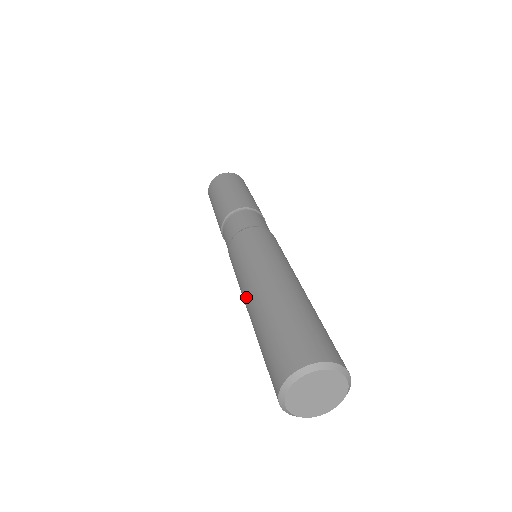
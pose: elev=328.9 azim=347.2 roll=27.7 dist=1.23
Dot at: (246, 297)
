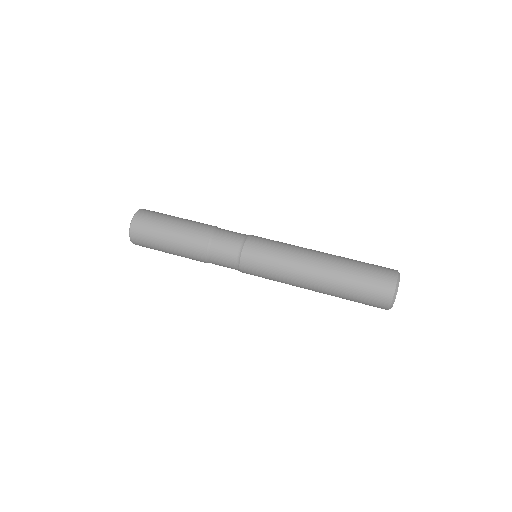
Dot at: (305, 288)
